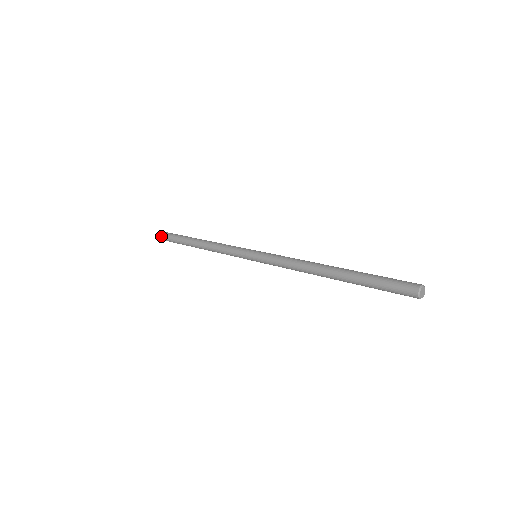
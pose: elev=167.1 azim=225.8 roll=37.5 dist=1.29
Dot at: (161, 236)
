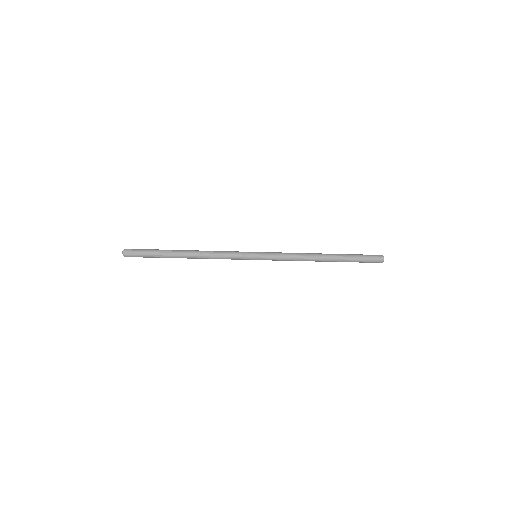
Dot at: (132, 252)
